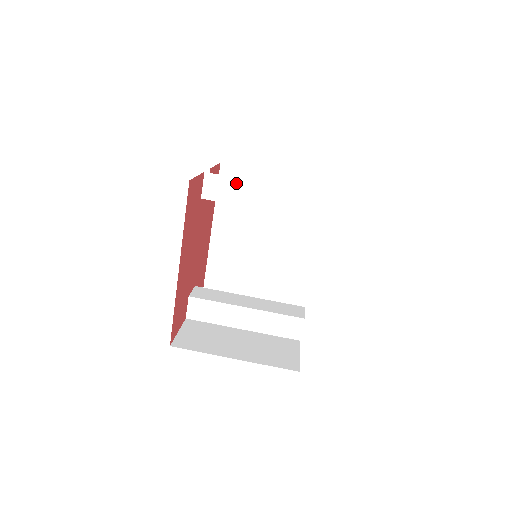
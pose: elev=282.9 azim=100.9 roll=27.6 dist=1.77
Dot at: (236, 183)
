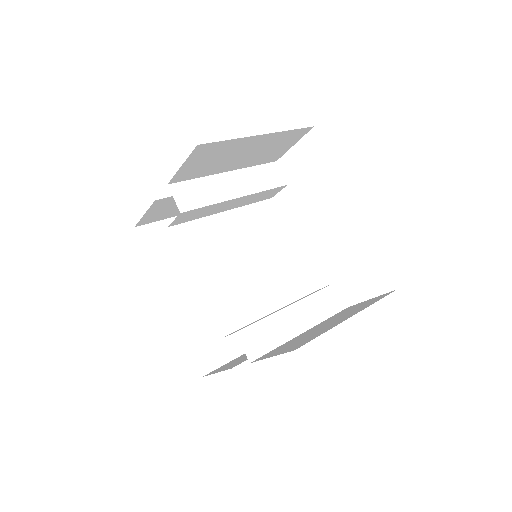
Dot at: (202, 183)
